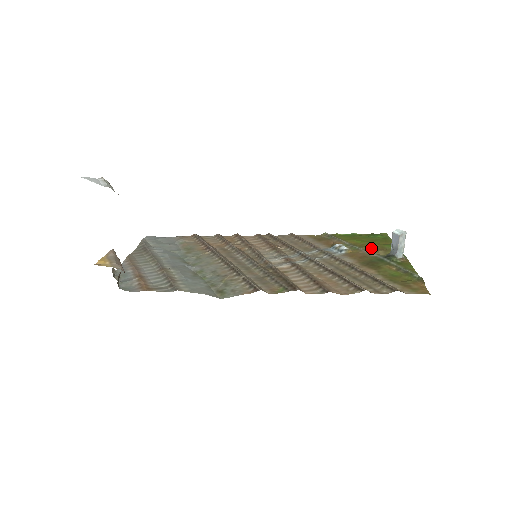
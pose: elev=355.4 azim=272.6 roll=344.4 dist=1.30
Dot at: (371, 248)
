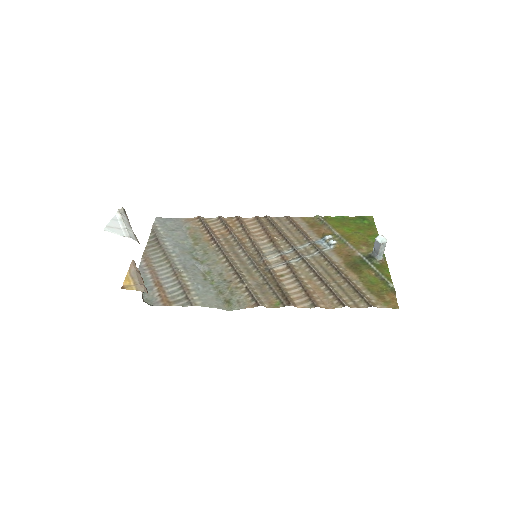
Dot at: (356, 242)
